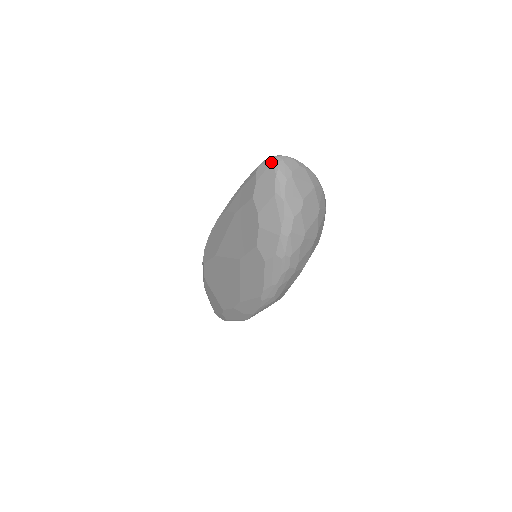
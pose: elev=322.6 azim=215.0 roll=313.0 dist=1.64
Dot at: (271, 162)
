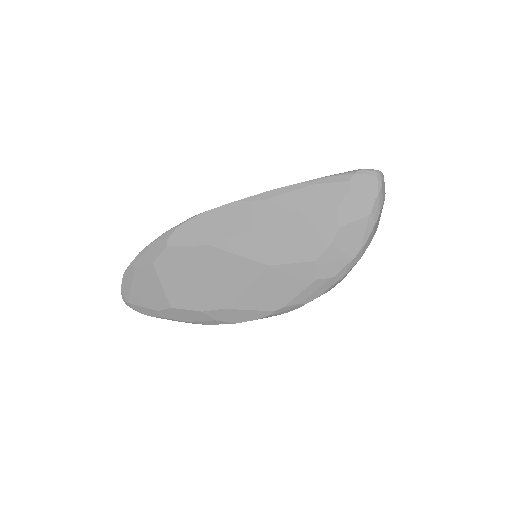
Dot at: (375, 176)
